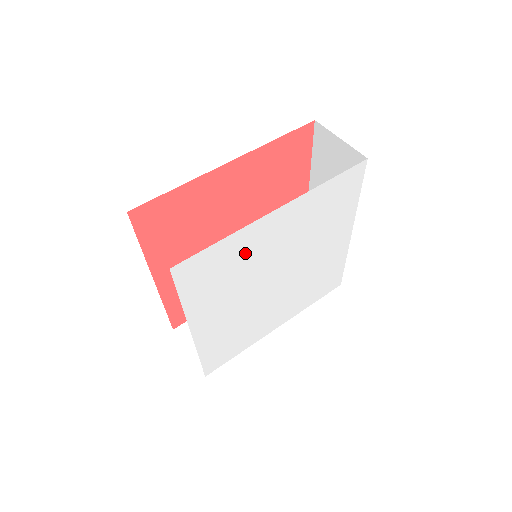
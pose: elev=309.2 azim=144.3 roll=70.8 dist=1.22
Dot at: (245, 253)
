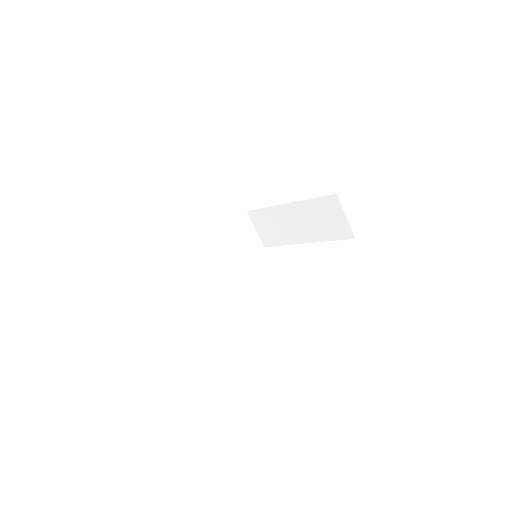
Dot at: occluded
